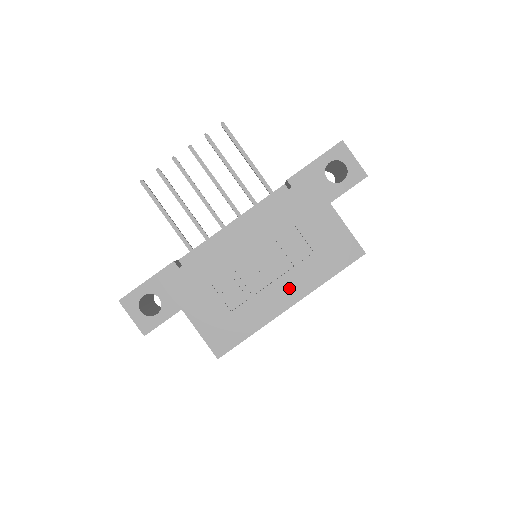
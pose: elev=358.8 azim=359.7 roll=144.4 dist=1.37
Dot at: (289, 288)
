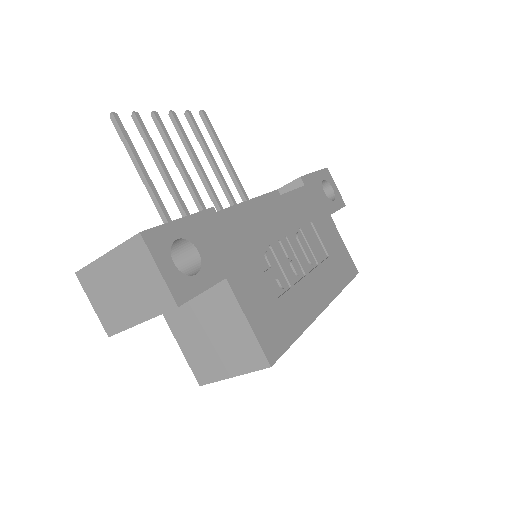
Dot at: (319, 287)
